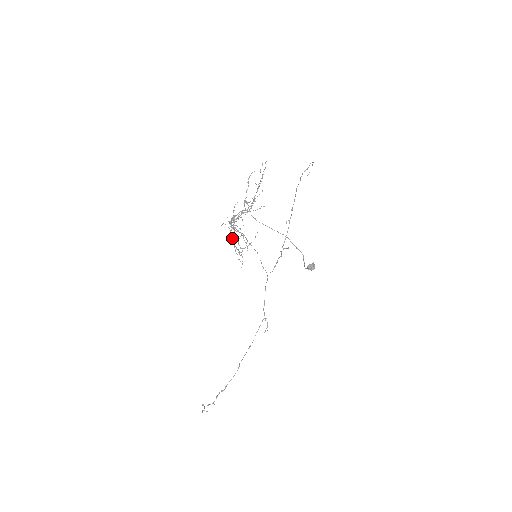
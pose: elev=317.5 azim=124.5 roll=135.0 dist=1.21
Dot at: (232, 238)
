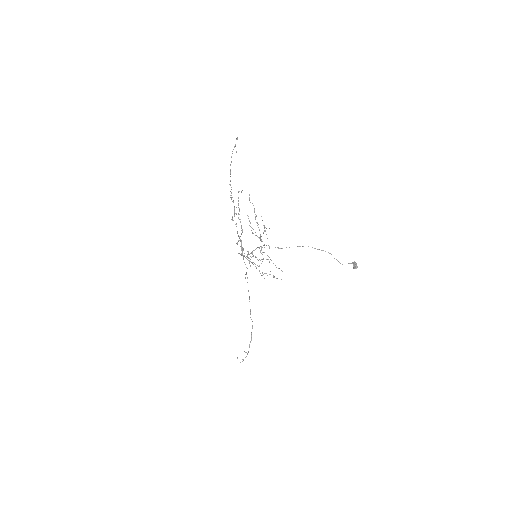
Dot at: occluded
